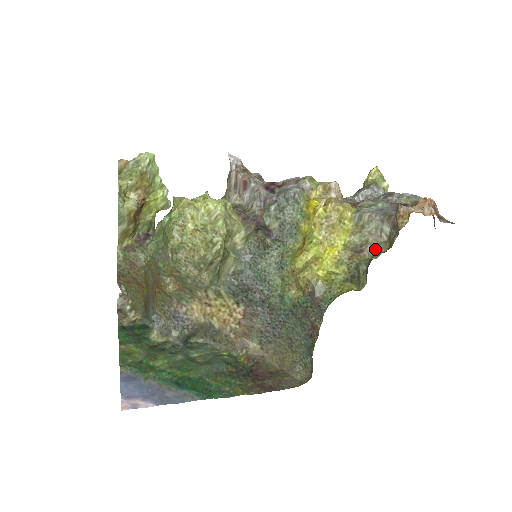
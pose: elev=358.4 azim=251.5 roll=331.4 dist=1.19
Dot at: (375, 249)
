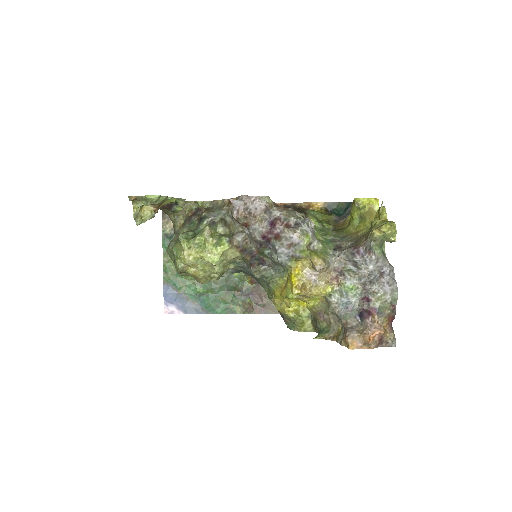
Dot at: (331, 324)
